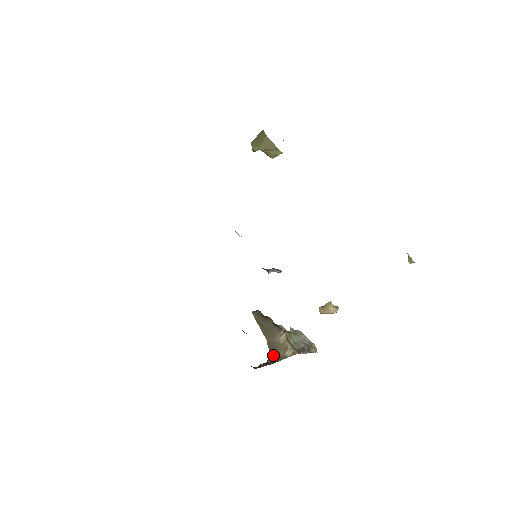
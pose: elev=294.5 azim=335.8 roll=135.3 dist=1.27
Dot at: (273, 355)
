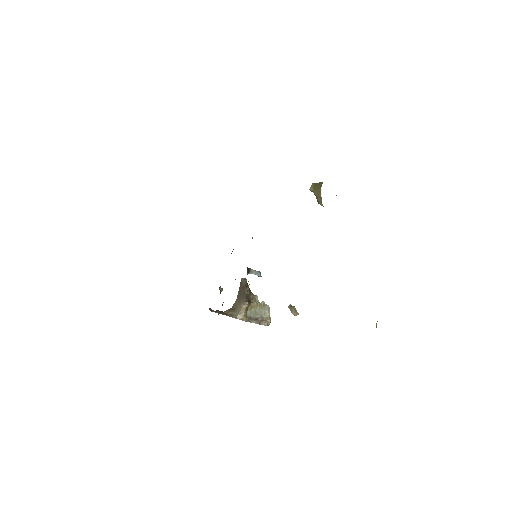
Dot at: (231, 311)
